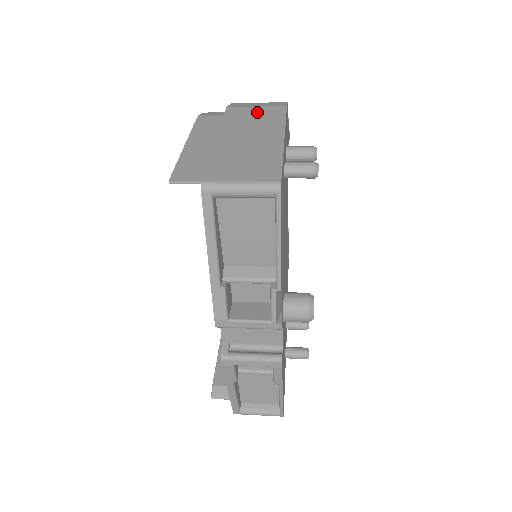
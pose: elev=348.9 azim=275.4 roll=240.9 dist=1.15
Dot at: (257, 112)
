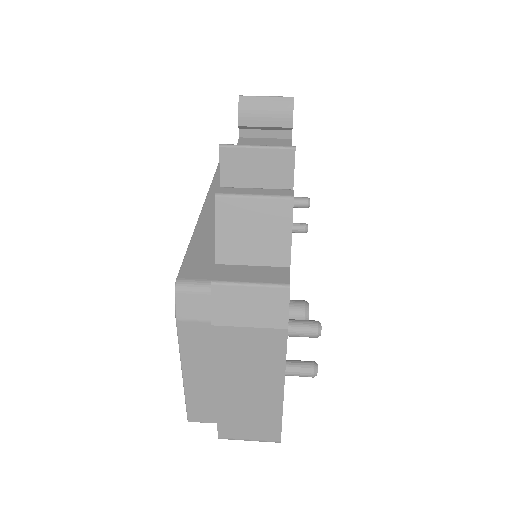
Dot at: (251, 342)
